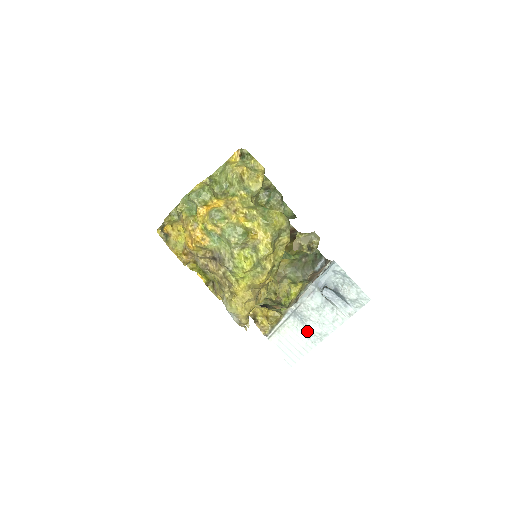
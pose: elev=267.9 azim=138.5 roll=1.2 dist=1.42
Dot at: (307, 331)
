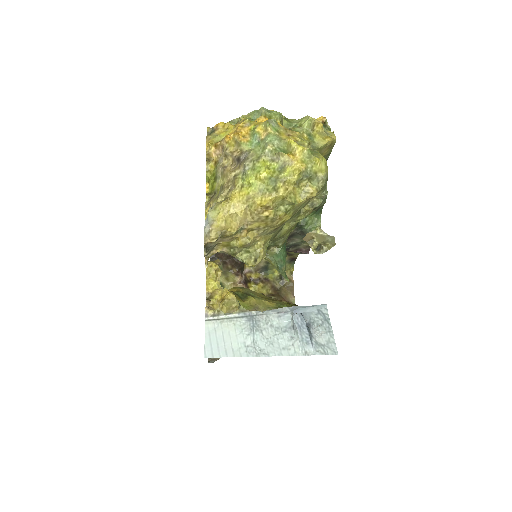
Dot at: (250, 339)
